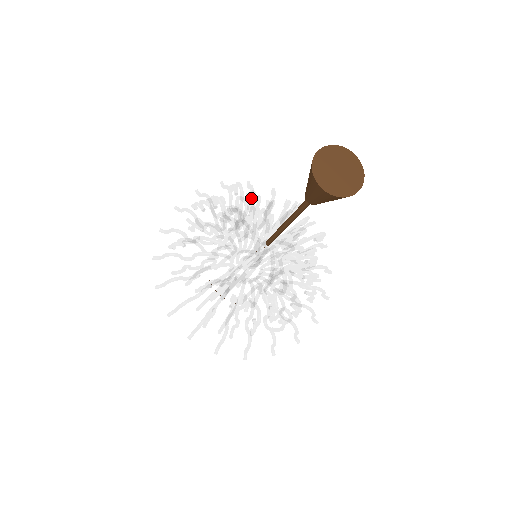
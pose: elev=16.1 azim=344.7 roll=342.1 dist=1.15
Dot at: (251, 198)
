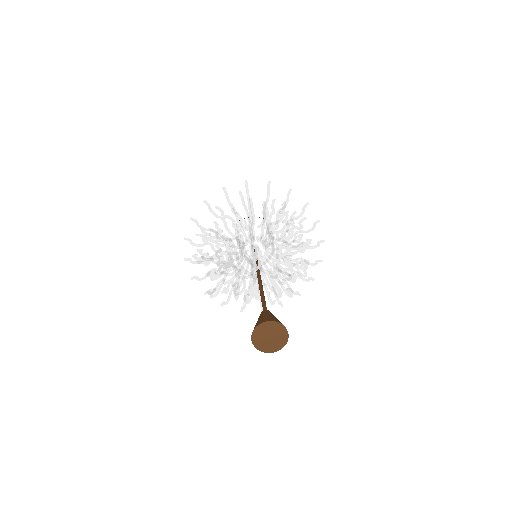
Dot at: occluded
